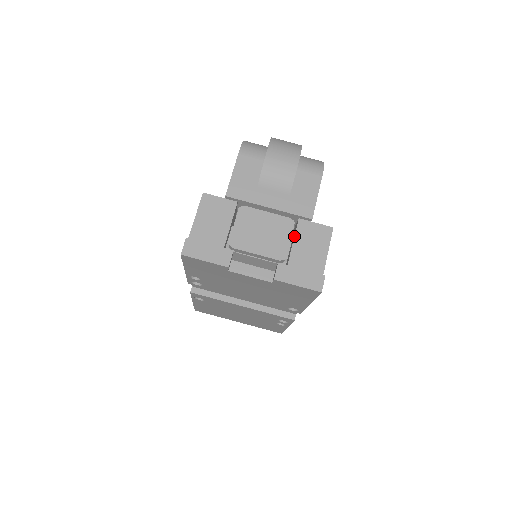
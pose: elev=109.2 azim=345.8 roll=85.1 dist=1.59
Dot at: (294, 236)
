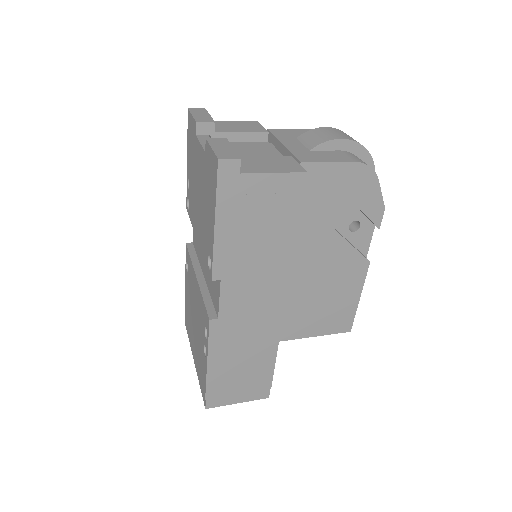
Dot at: (269, 156)
